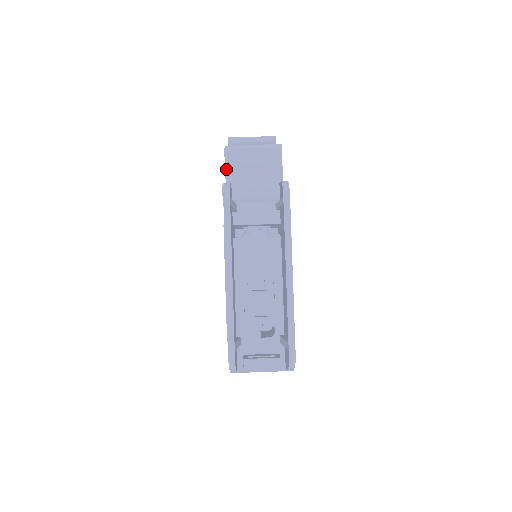
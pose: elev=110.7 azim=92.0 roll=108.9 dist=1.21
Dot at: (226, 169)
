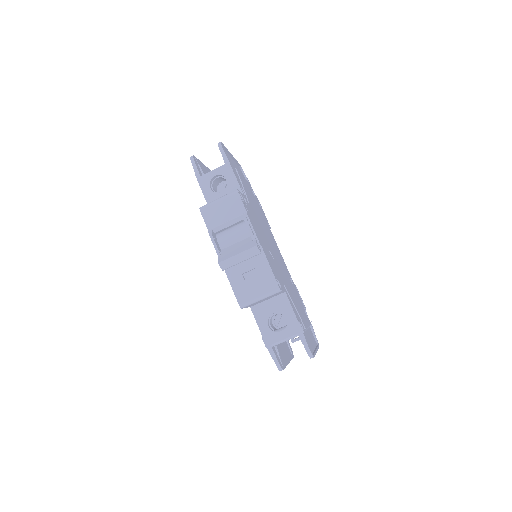
Dot at: occluded
